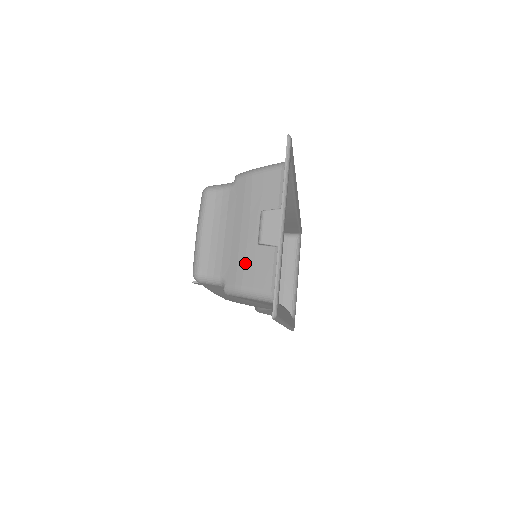
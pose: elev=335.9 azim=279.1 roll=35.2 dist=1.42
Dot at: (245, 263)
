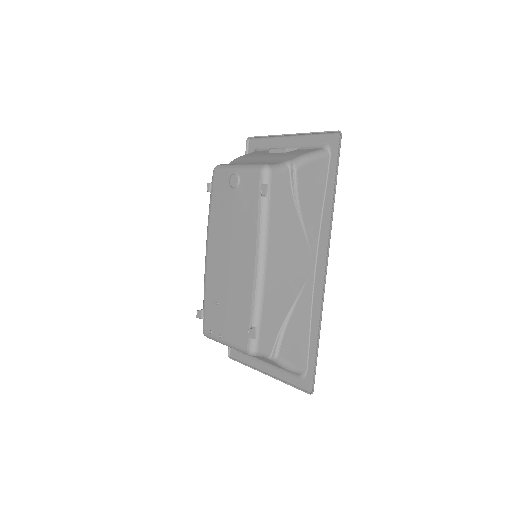
Dot at: (290, 154)
